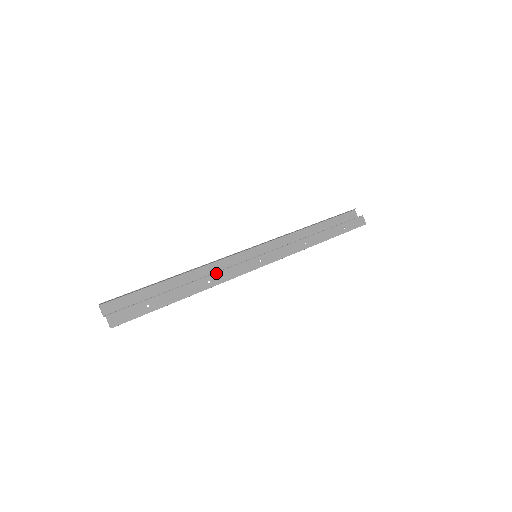
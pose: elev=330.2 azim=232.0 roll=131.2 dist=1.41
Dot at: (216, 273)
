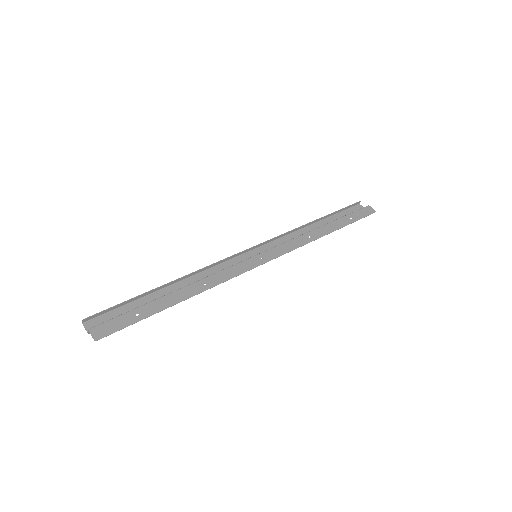
Dot at: (212, 275)
